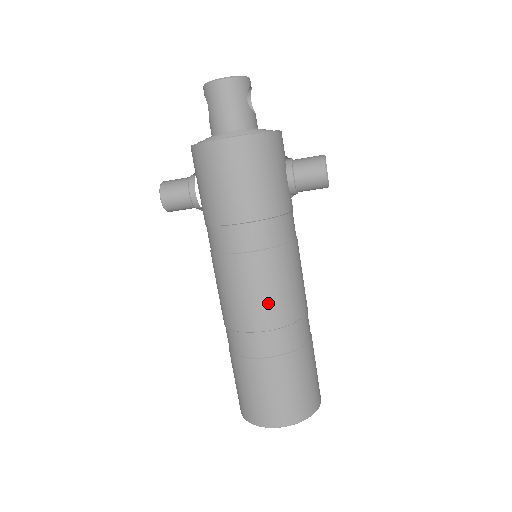
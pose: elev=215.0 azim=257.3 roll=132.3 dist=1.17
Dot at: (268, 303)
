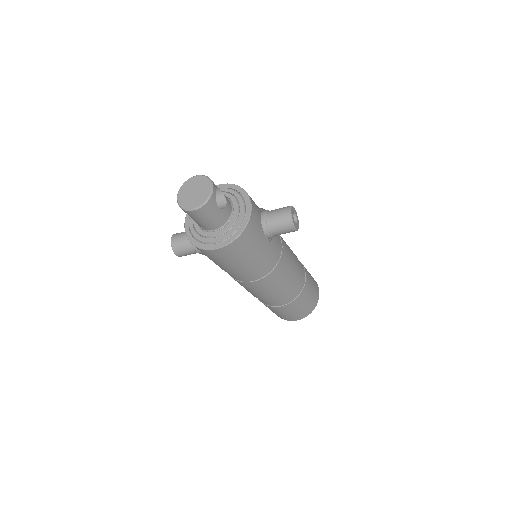
Dot at: (275, 292)
